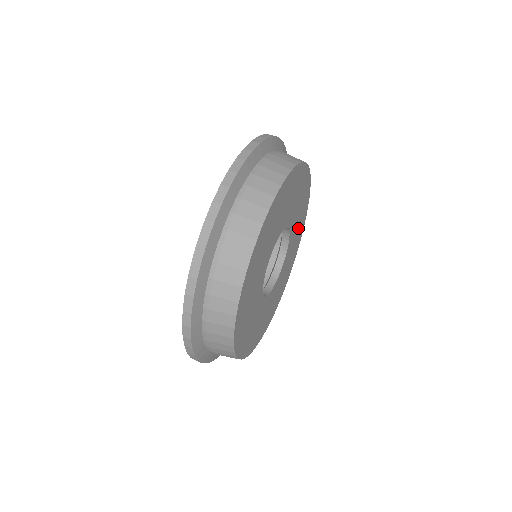
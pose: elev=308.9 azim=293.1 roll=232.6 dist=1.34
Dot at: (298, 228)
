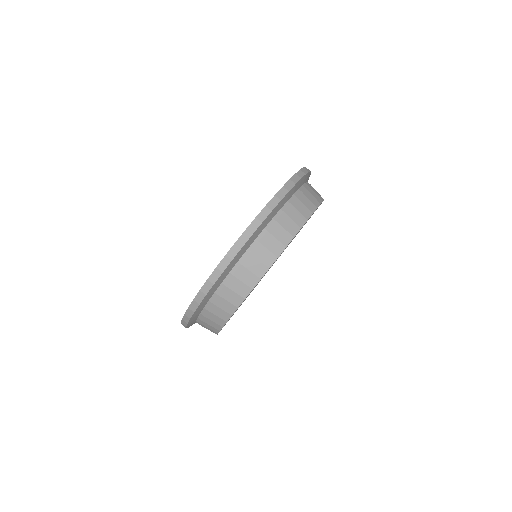
Dot at: occluded
